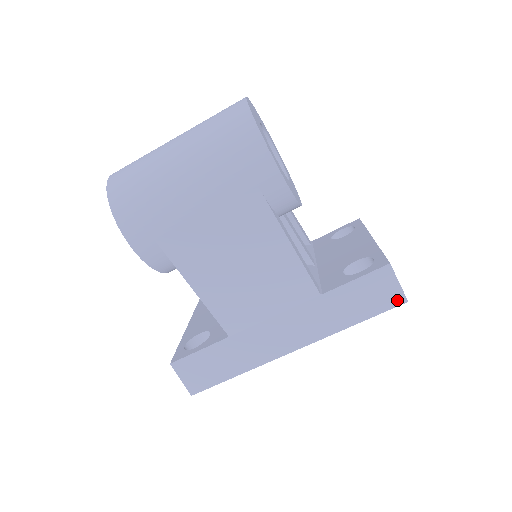
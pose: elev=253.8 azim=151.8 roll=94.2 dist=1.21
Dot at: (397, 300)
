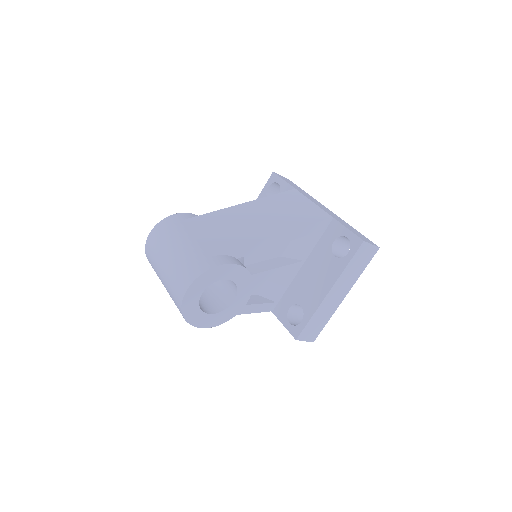
Dot at: occluded
